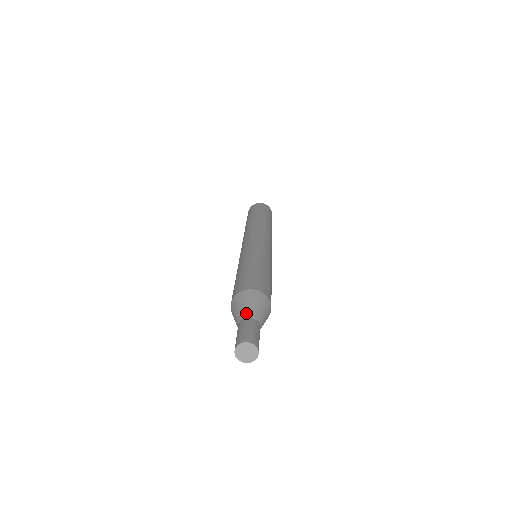
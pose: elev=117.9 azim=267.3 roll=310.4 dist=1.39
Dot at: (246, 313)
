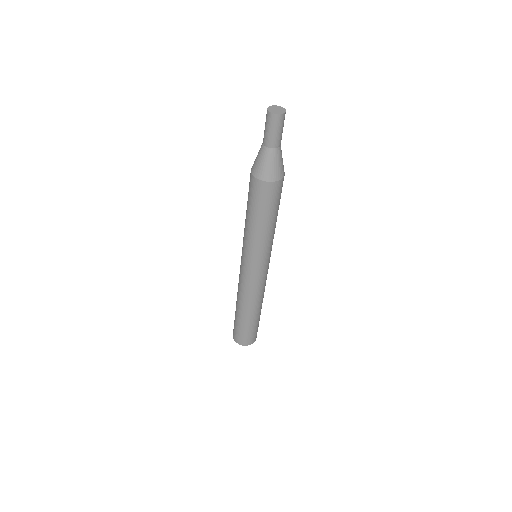
Dot at: occluded
